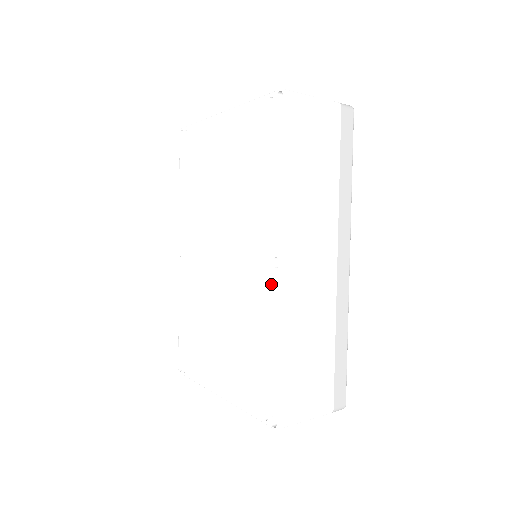
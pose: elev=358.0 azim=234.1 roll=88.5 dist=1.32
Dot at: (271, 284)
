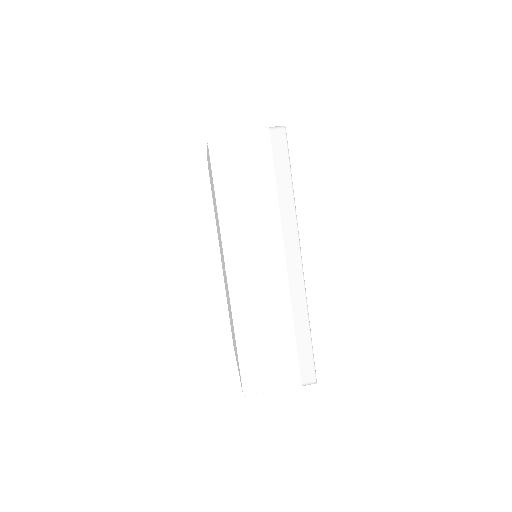
Dot at: (227, 285)
